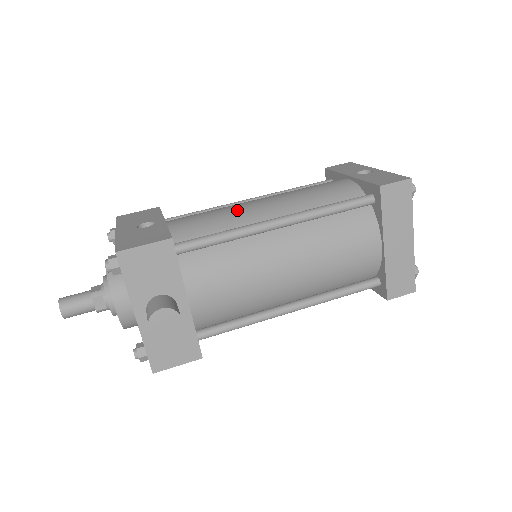
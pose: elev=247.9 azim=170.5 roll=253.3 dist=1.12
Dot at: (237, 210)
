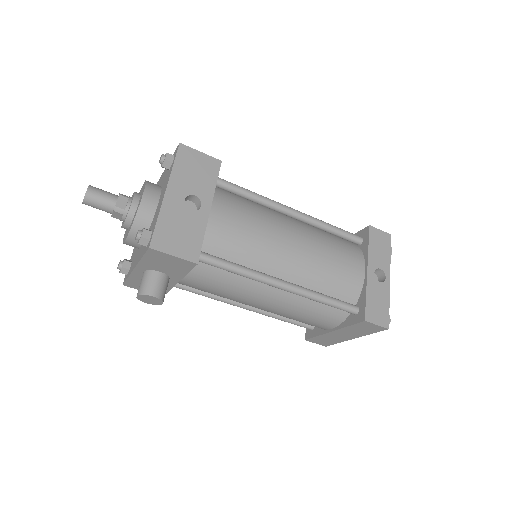
Dot at: (268, 243)
